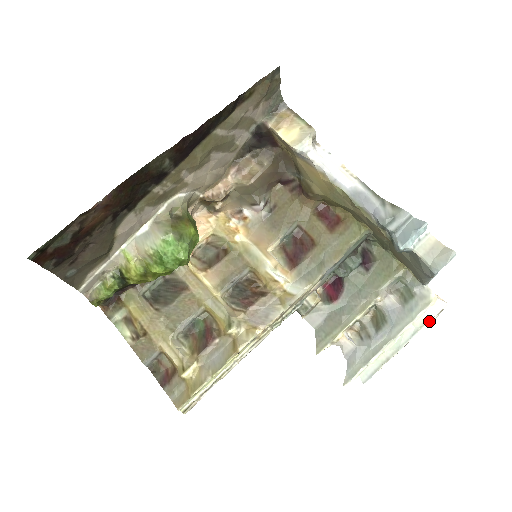
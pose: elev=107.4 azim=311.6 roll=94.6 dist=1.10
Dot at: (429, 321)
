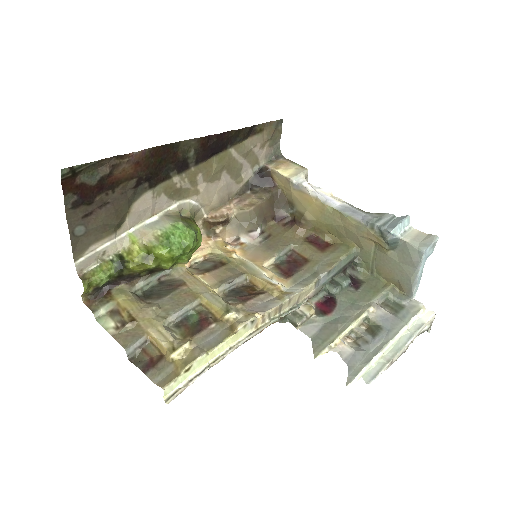
Dot at: (422, 327)
